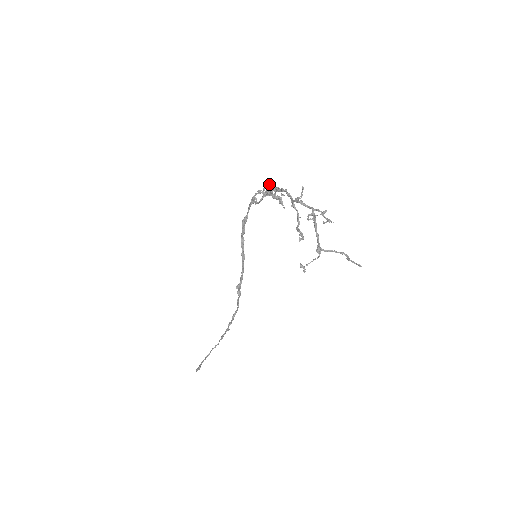
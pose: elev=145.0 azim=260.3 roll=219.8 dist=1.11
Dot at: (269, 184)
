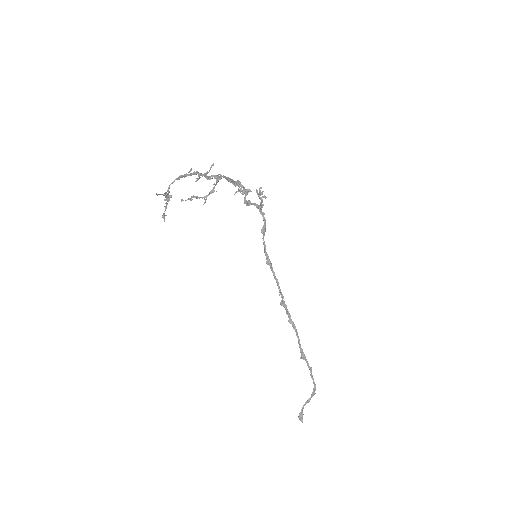
Dot at: (237, 180)
